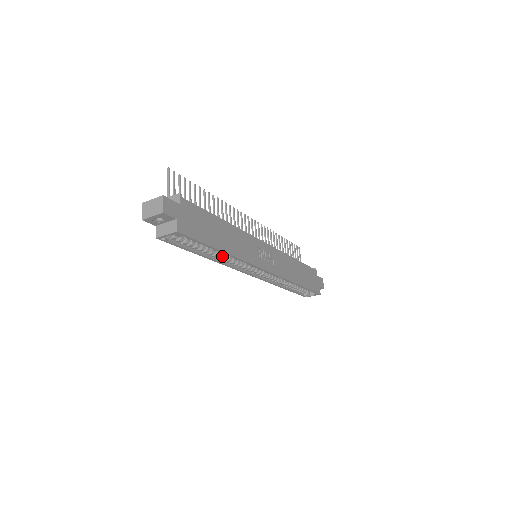
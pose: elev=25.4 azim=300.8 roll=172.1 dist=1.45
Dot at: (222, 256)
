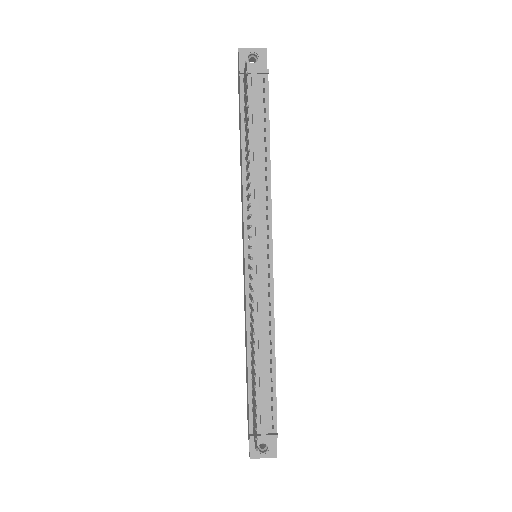
Dot at: occluded
